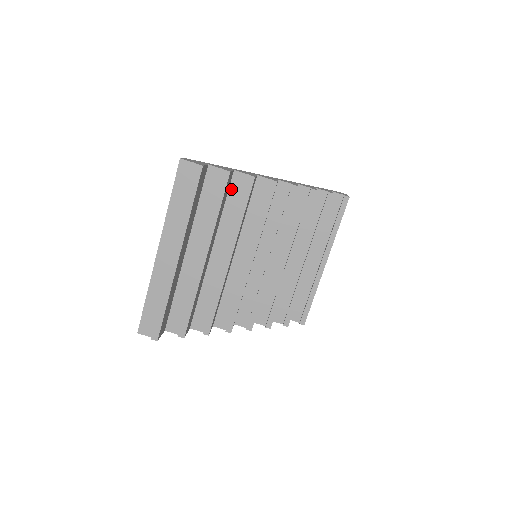
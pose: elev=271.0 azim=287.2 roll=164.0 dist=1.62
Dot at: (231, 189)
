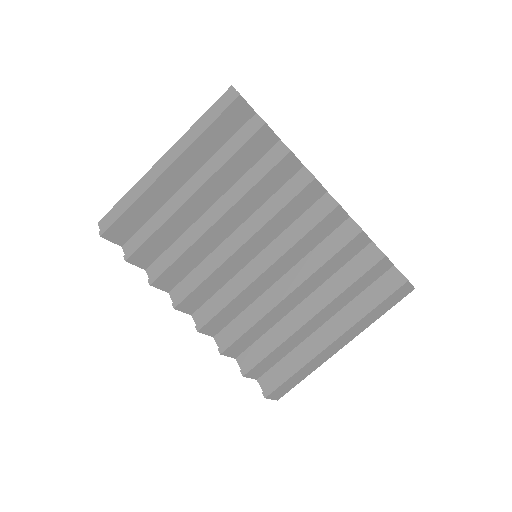
Dot at: (266, 156)
